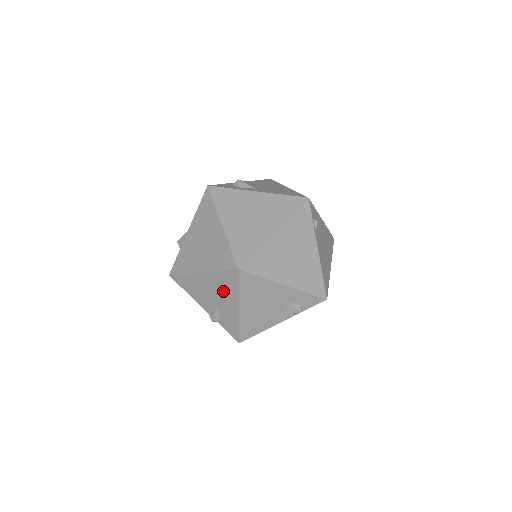
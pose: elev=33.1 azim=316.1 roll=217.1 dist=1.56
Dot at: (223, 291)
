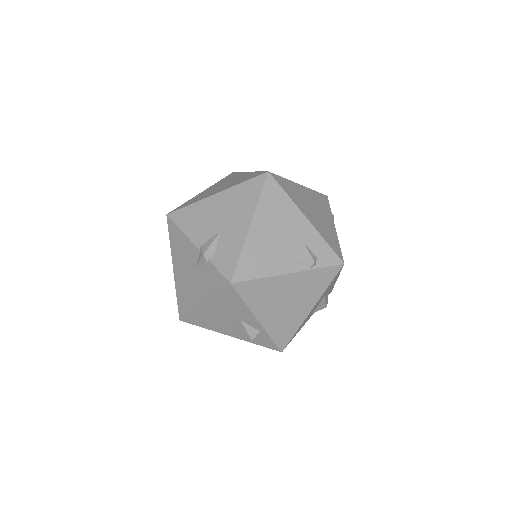
Dot at: (237, 207)
